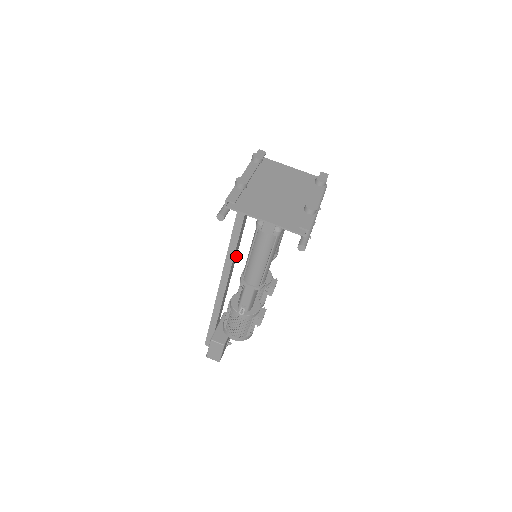
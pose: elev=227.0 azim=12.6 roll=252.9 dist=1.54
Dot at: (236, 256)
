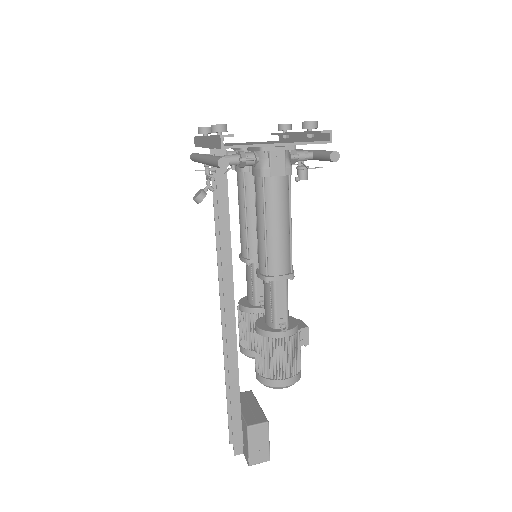
Dot at: occluded
